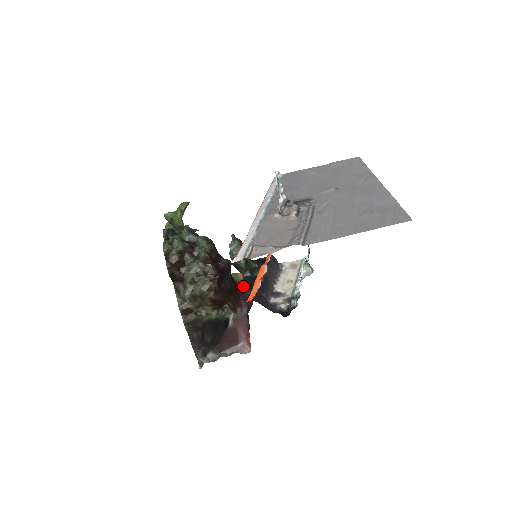
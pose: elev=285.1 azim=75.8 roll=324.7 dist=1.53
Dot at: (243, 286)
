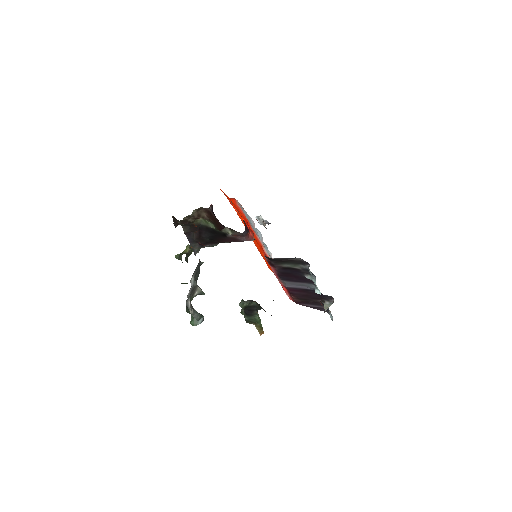
Dot at: occluded
